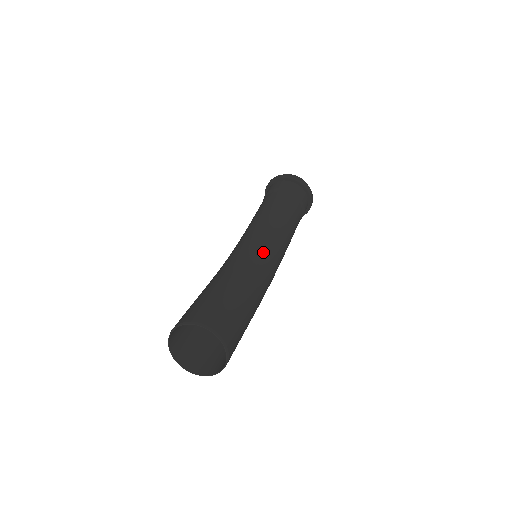
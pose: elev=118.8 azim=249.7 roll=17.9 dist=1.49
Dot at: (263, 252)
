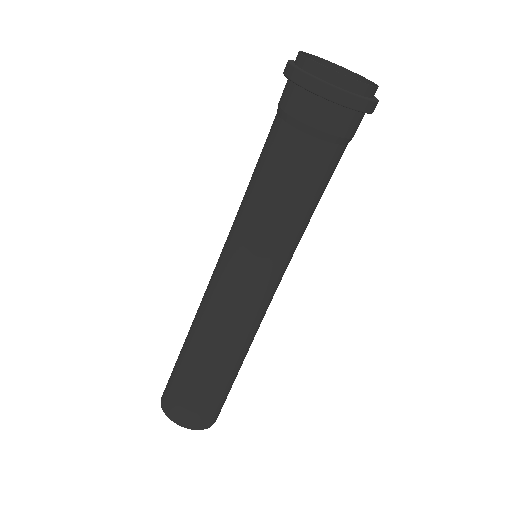
Dot at: (258, 285)
